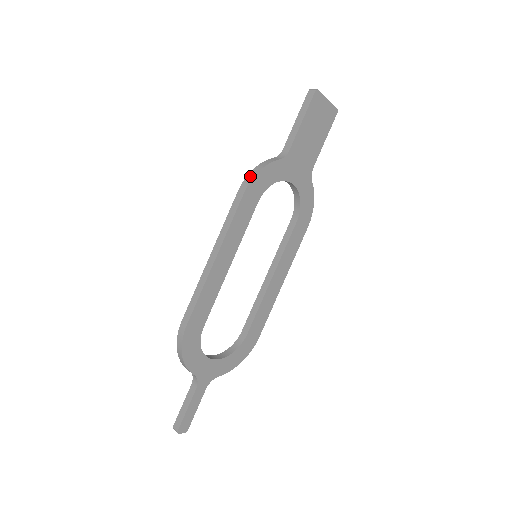
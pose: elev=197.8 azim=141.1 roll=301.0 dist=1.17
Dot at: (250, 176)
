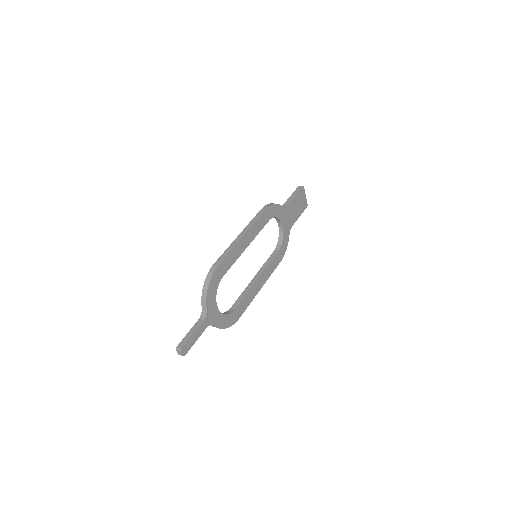
Dot at: (269, 204)
